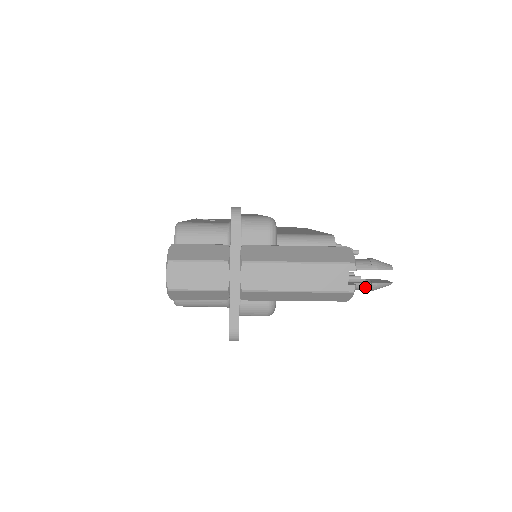
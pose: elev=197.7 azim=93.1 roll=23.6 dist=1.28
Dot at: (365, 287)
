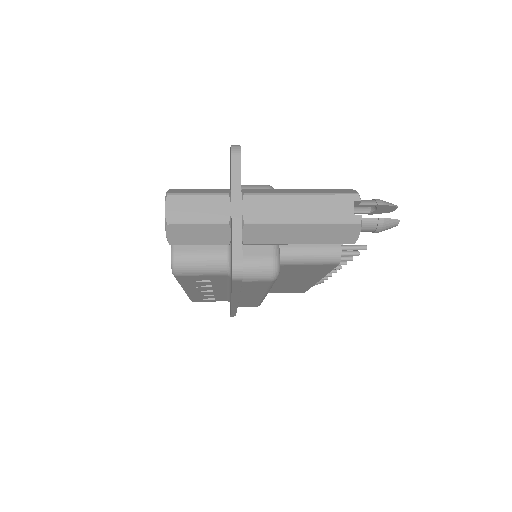
Dot at: (372, 224)
